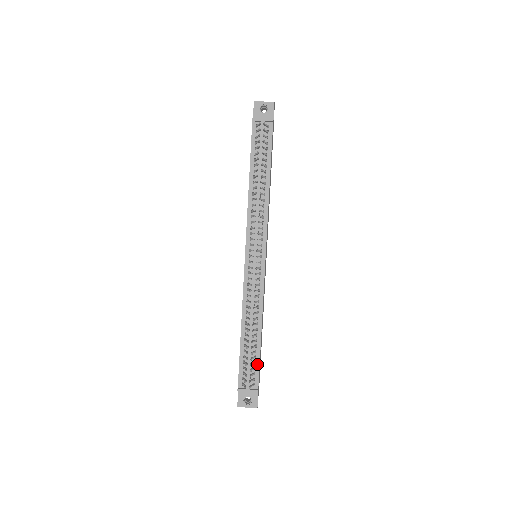
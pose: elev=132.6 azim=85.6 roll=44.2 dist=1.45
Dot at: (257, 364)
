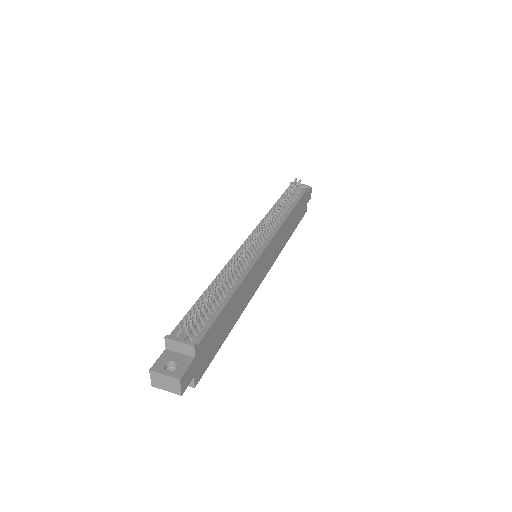
Dot at: (210, 321)
